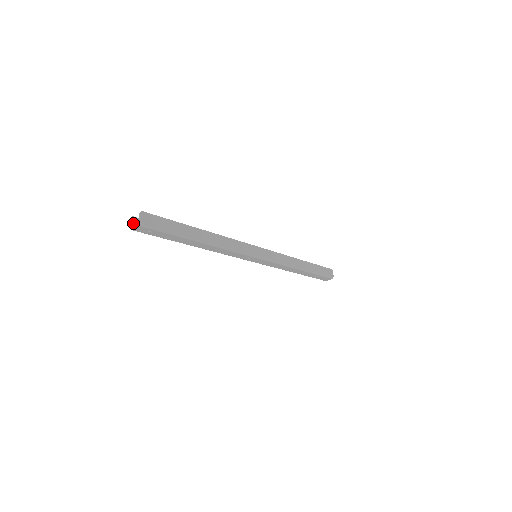
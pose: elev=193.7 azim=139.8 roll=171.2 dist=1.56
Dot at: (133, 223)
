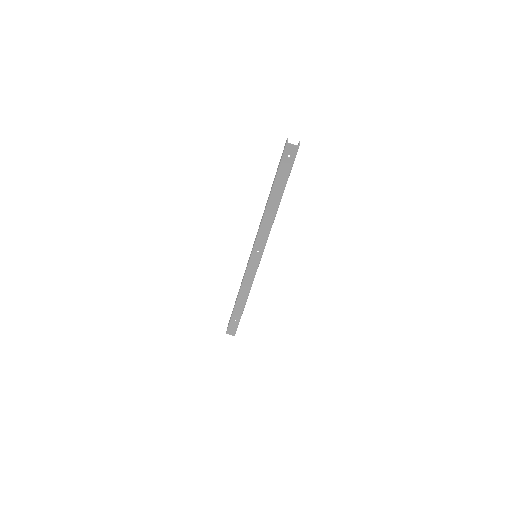
Dot at: (287, 141)
